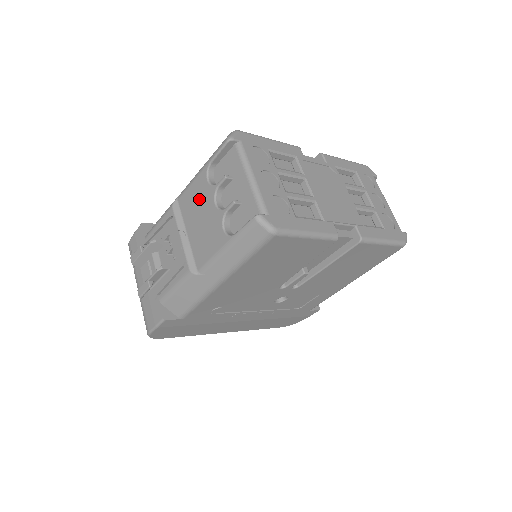
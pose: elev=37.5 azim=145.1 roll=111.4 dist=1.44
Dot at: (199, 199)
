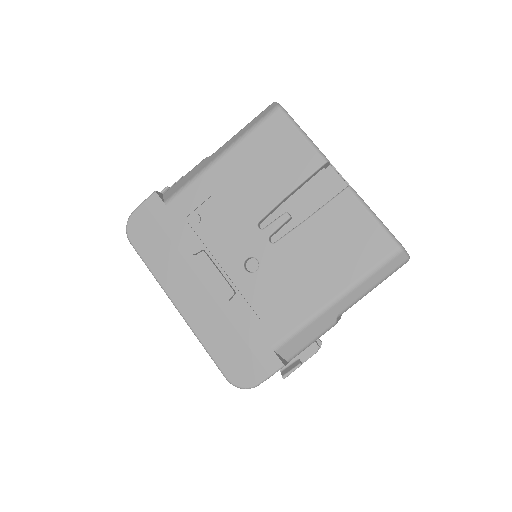
Dot at: occluded
